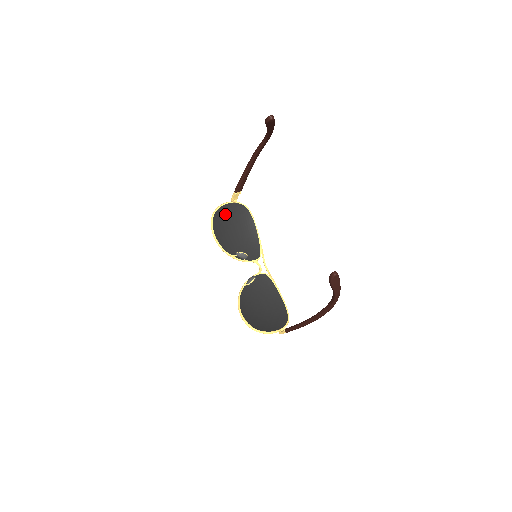
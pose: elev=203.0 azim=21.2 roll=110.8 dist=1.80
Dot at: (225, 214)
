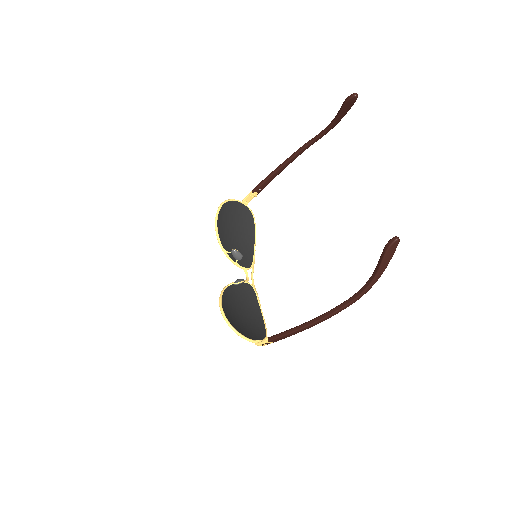
Dot at: (232, 210)
